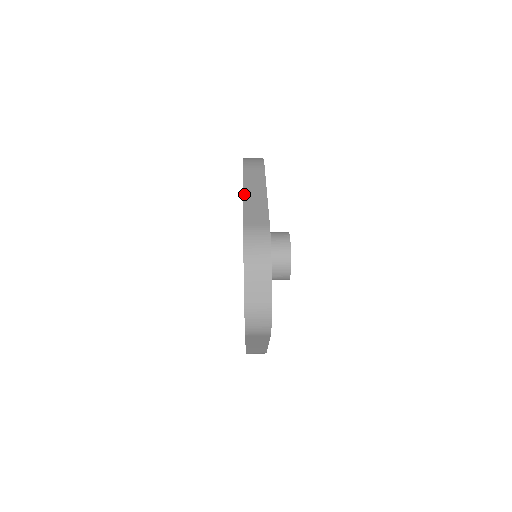
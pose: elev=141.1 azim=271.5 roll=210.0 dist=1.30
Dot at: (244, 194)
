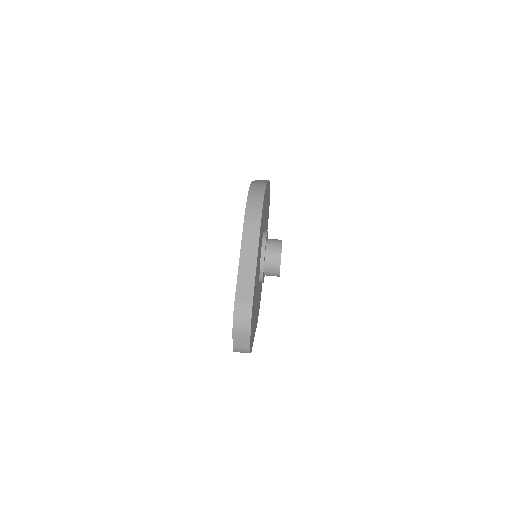
Dot at: (240, 262)
